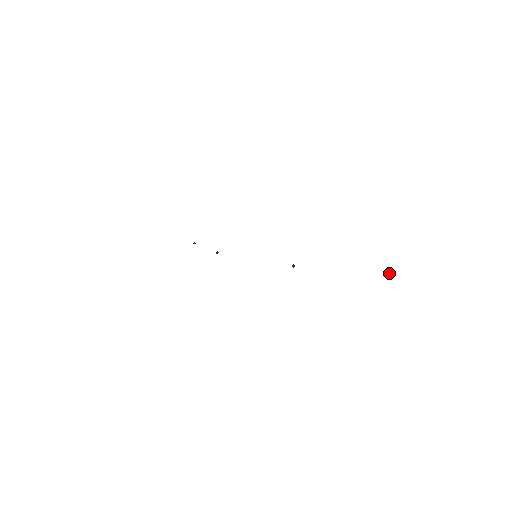
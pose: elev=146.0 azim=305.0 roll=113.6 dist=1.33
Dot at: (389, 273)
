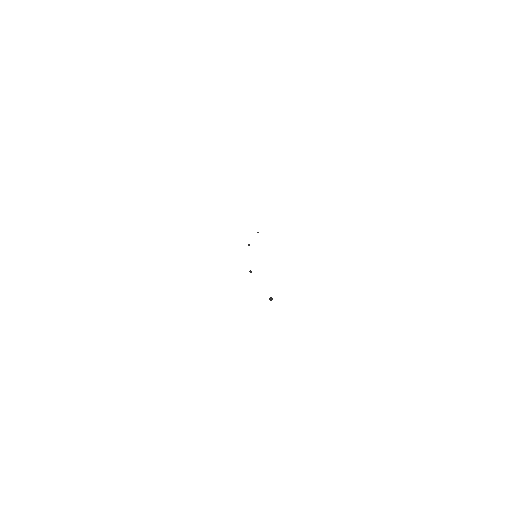
Dot at: (269, 298)
